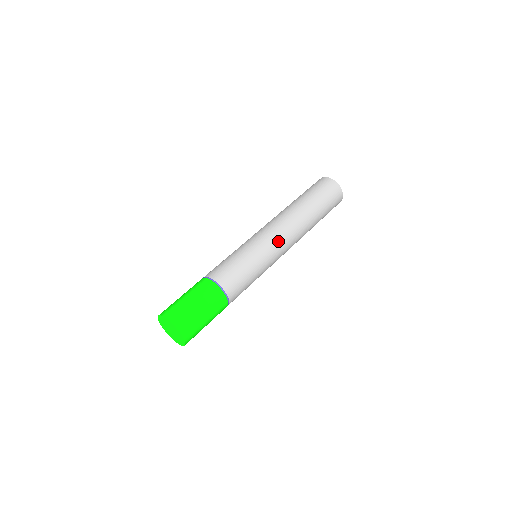
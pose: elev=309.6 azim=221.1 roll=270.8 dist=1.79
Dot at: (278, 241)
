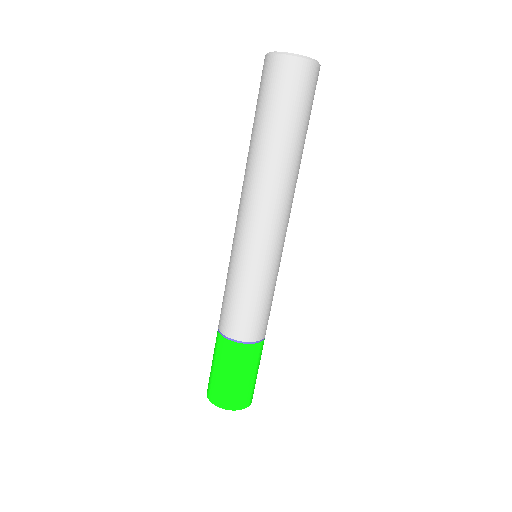
Dot at: (278, 235)
